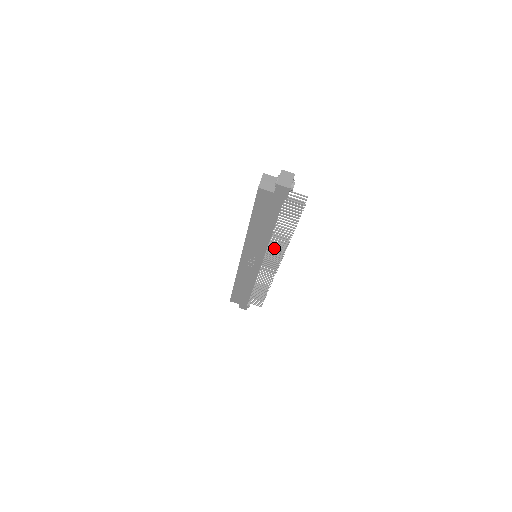
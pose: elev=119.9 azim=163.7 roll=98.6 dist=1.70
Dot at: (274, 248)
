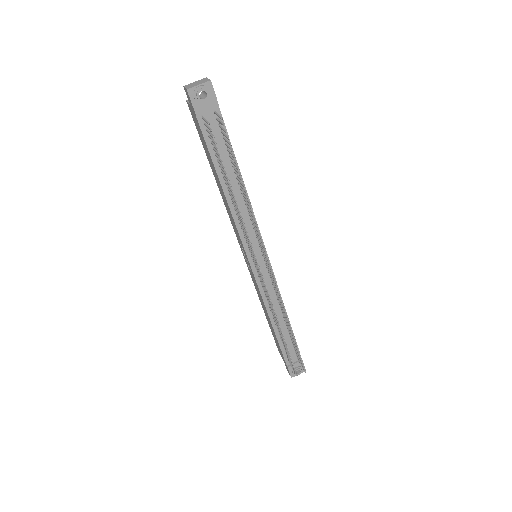
Dot at: occluded
